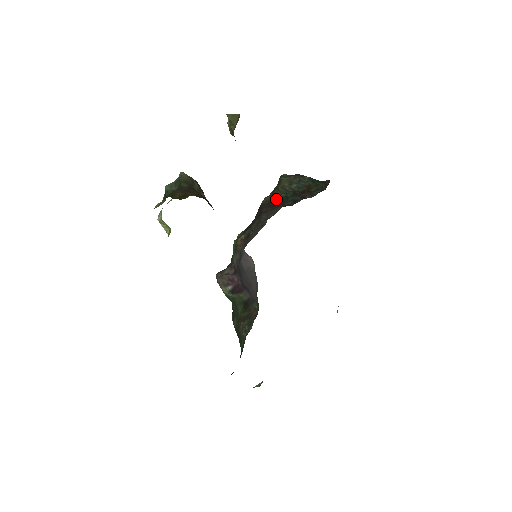
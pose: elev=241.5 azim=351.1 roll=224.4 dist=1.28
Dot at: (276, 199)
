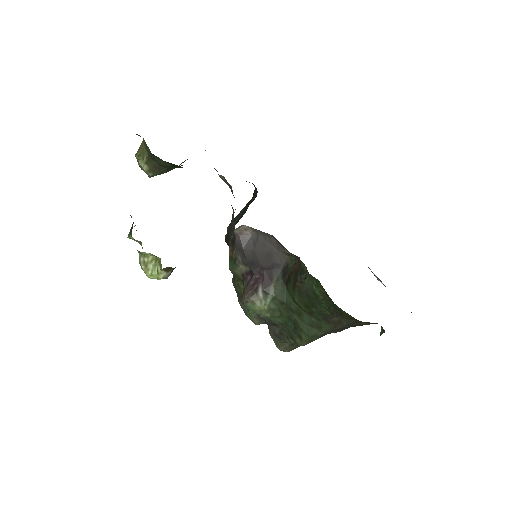
Dot at: occluded
